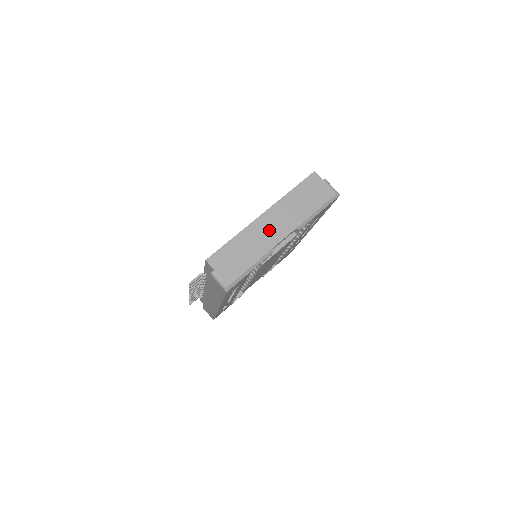
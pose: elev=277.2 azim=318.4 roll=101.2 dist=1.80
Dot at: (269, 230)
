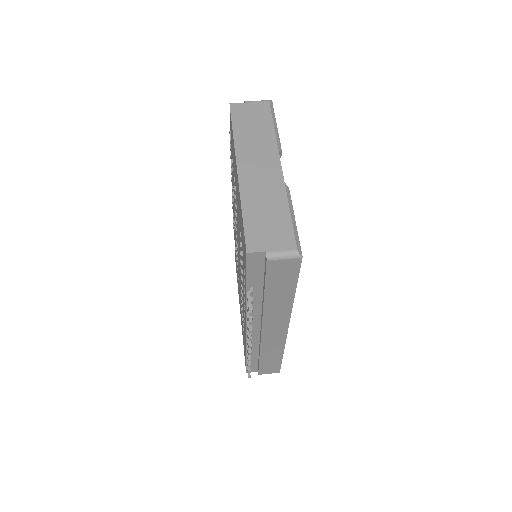
Dot at: (261, 174)
